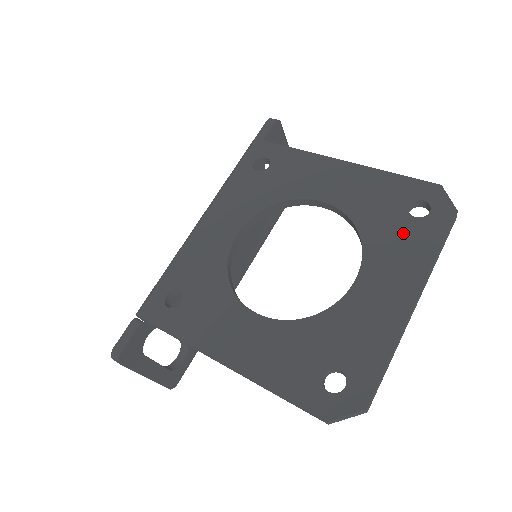
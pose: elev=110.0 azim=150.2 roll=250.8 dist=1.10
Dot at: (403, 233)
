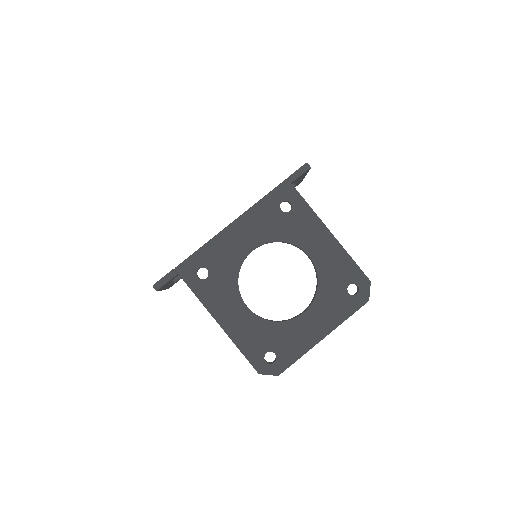
Dot at: (338, 299)
